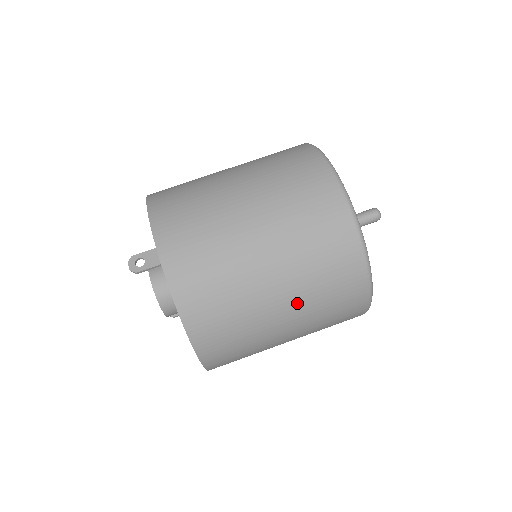
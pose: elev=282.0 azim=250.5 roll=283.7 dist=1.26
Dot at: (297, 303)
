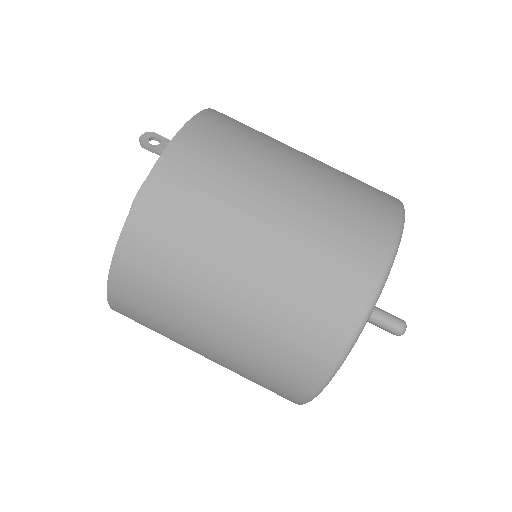
Dot at: (251, 304)
